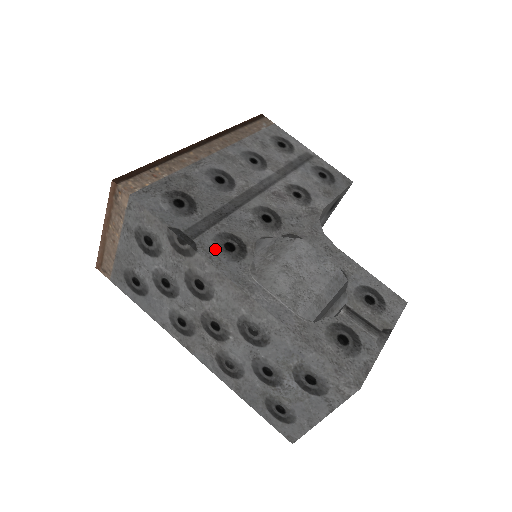
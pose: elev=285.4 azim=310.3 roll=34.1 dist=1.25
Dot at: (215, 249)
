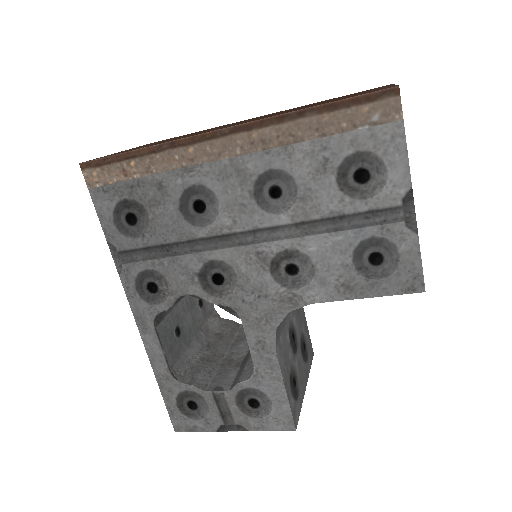
Dot at: (137, 283)
